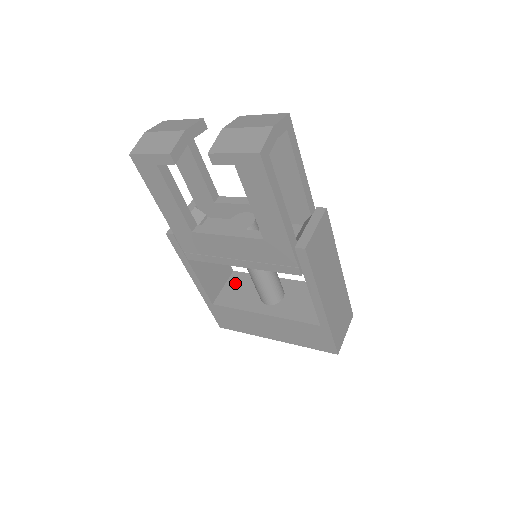
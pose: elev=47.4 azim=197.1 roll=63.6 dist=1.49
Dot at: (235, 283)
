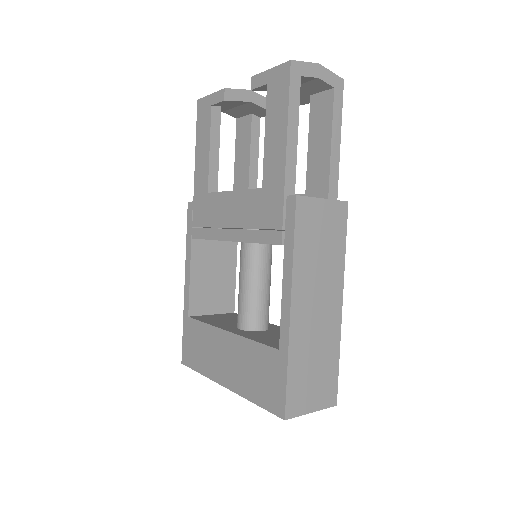
Dot at: (226, 316)
